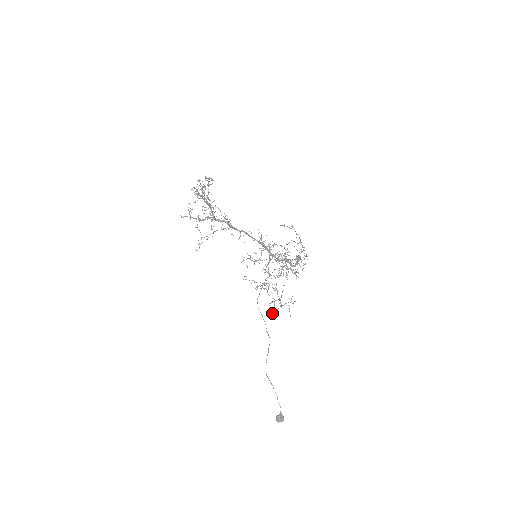
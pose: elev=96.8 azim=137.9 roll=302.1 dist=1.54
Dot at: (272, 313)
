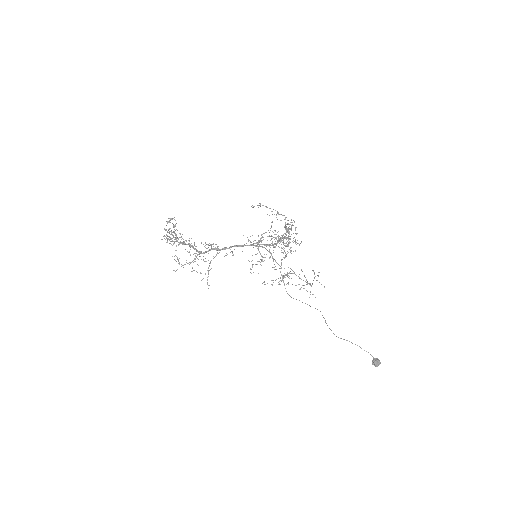
Dot at: (309, 297)
